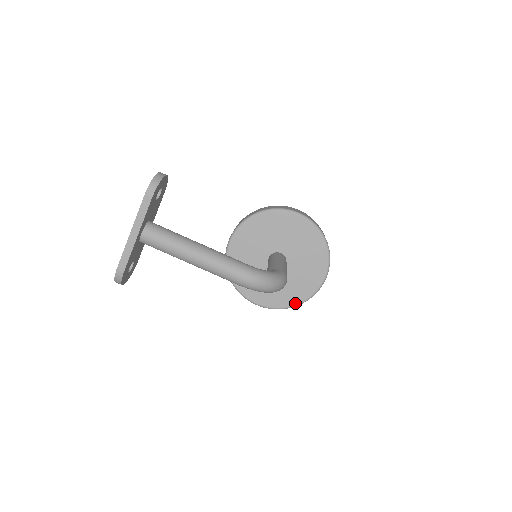
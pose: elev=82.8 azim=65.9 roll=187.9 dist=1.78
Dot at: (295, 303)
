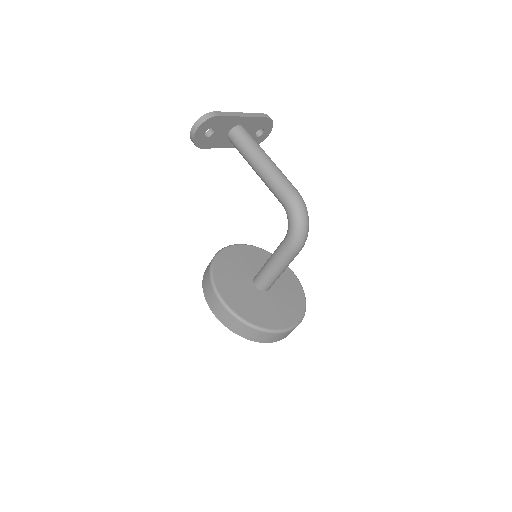
Dot at: (258, 324)
